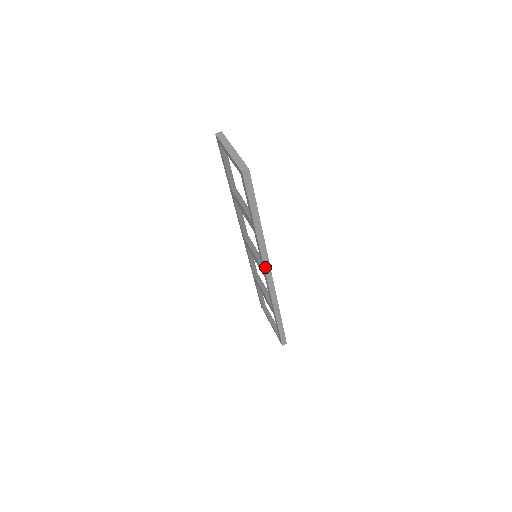
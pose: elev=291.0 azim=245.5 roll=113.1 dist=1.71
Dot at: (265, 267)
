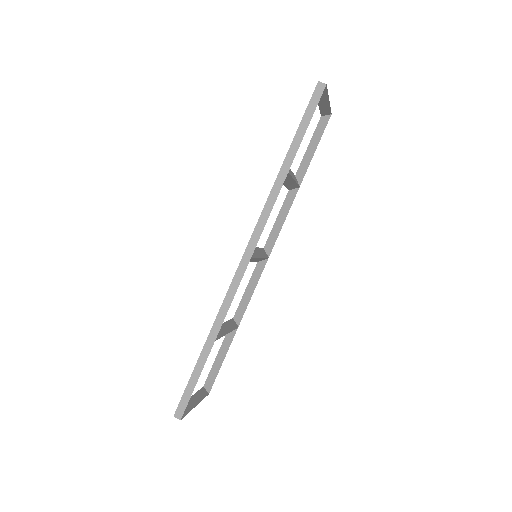
Dot at: (253, 235)
